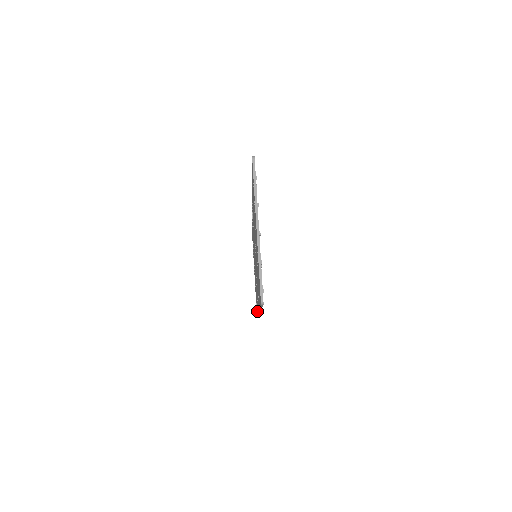
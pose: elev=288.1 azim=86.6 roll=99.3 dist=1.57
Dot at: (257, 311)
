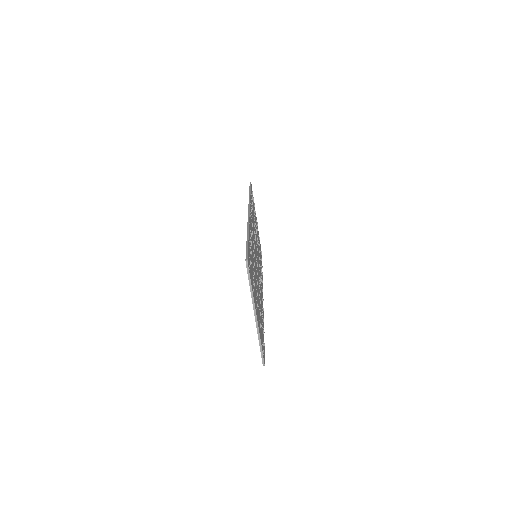
Dot at: occluded
